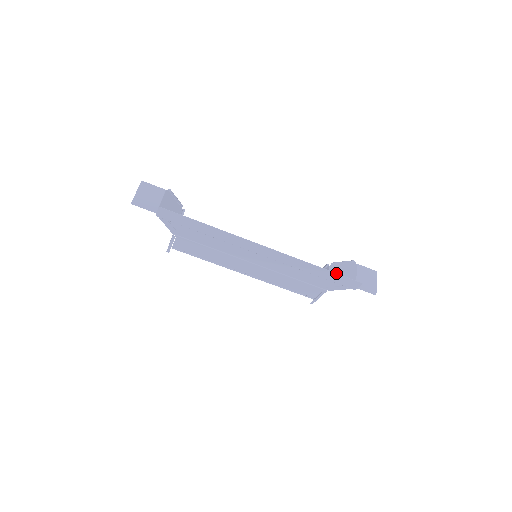
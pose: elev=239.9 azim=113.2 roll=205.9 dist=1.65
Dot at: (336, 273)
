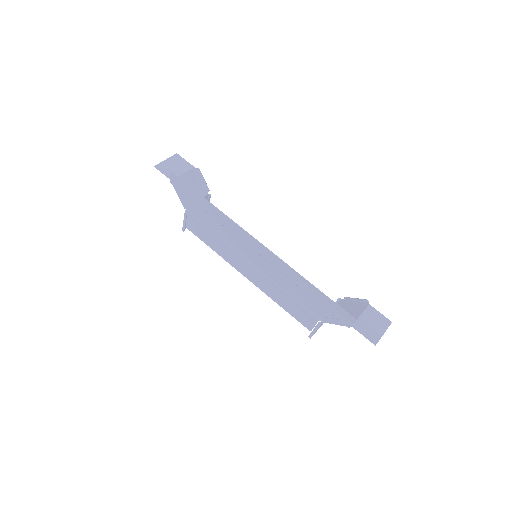
Dot at: (327, 296)
